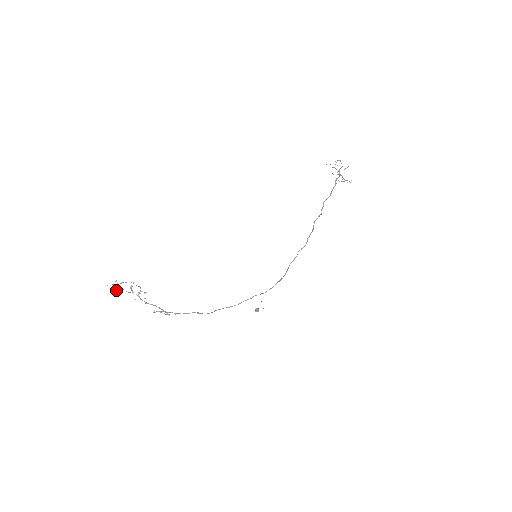
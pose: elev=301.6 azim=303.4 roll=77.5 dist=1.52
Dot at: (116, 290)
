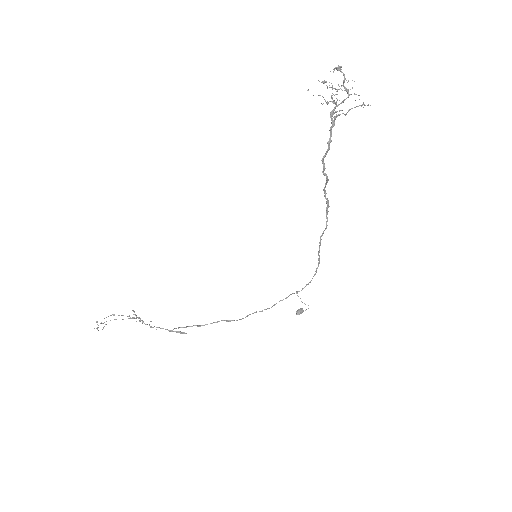
Dot at: occluded
